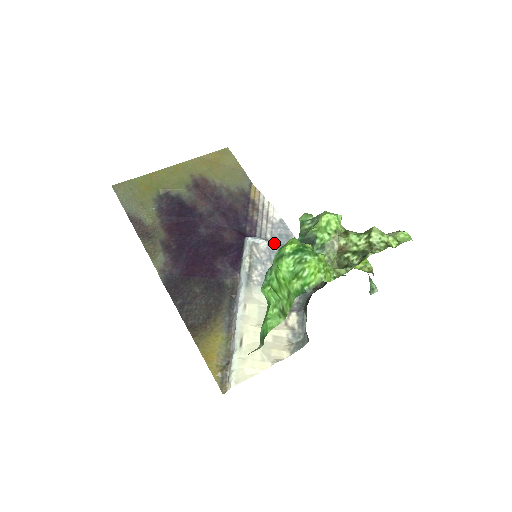
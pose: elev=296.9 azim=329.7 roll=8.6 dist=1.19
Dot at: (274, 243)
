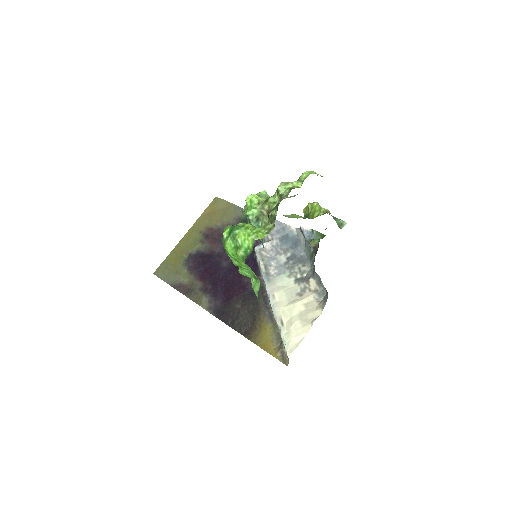
Dot at: (275, 240)
